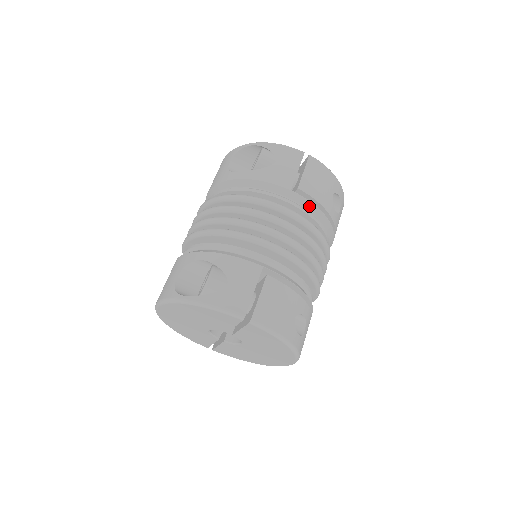
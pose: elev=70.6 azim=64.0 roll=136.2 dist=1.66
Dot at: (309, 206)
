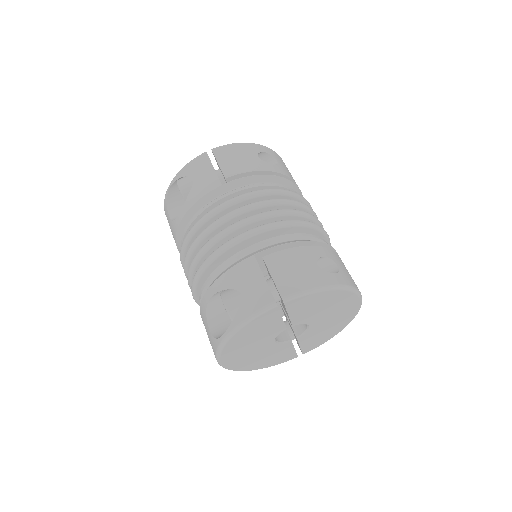
Dot at: (247, 181)
